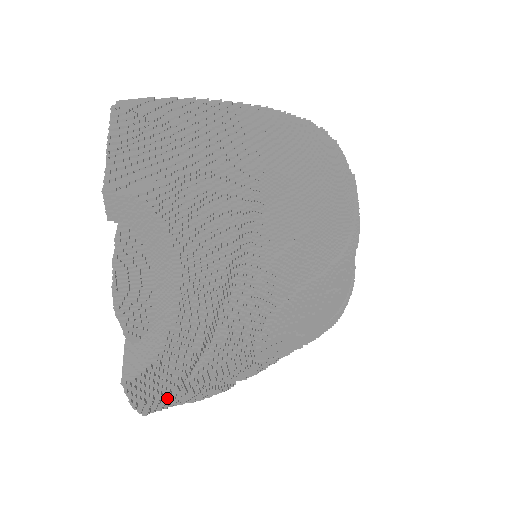
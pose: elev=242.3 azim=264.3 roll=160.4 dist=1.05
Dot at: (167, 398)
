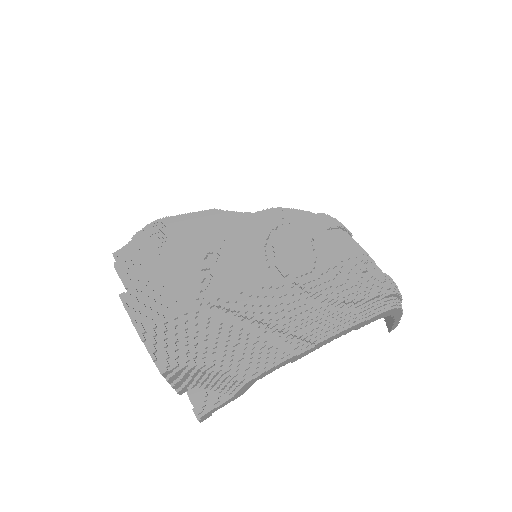
Dot at: (185, 326)
